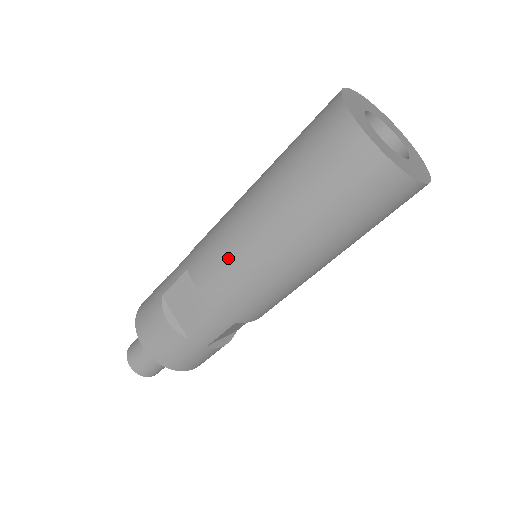
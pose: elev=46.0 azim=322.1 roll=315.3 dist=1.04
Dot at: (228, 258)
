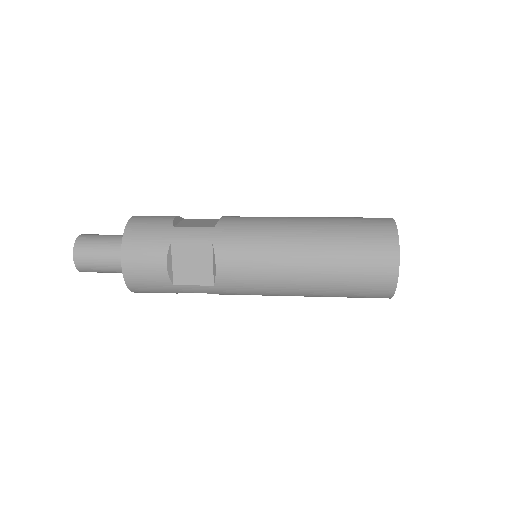
Dot at: (259, 265)
